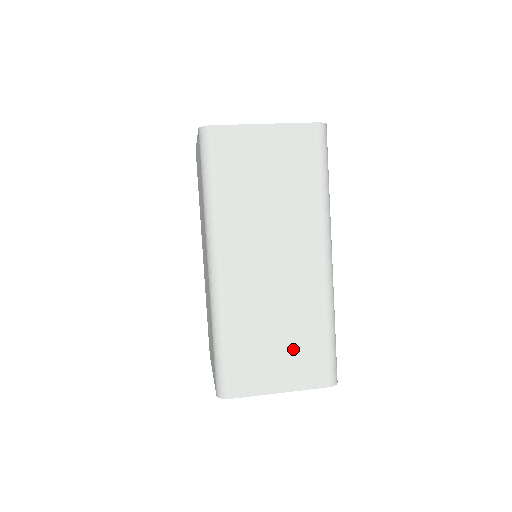
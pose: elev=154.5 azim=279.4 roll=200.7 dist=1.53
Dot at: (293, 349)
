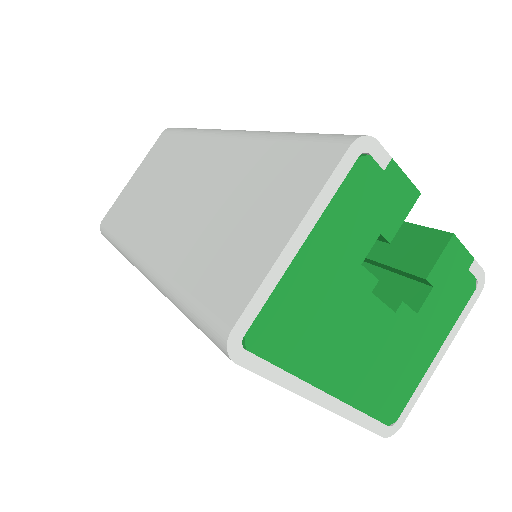
Dot at: occluded
